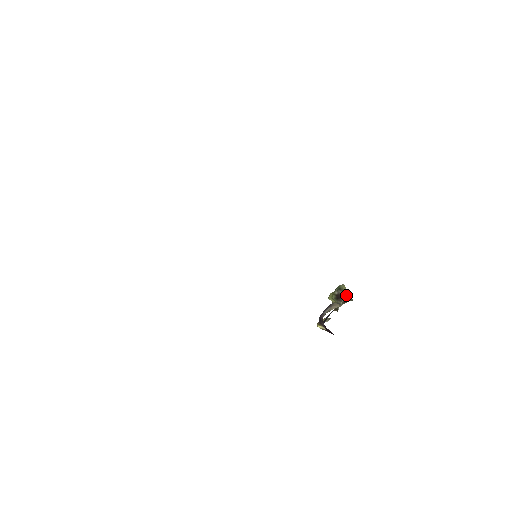
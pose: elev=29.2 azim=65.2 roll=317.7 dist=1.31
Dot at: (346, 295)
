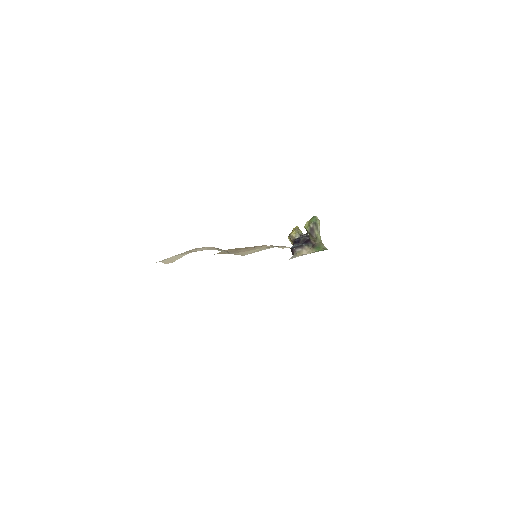
Dot at: (318, 233)
